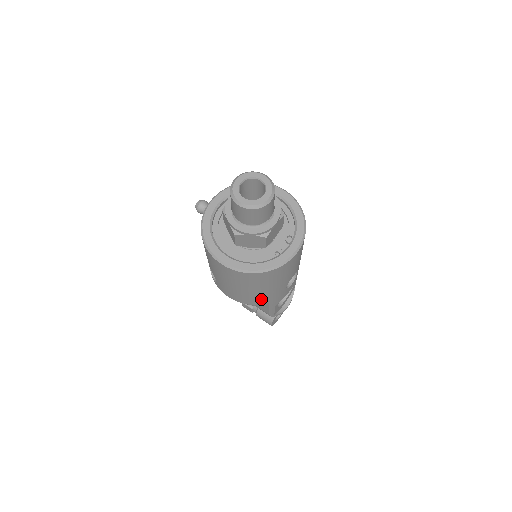
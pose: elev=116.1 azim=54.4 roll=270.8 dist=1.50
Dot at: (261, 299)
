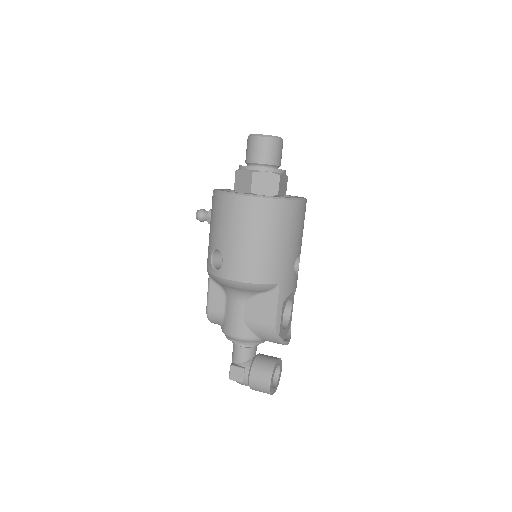
Dot at: (273, 270)
